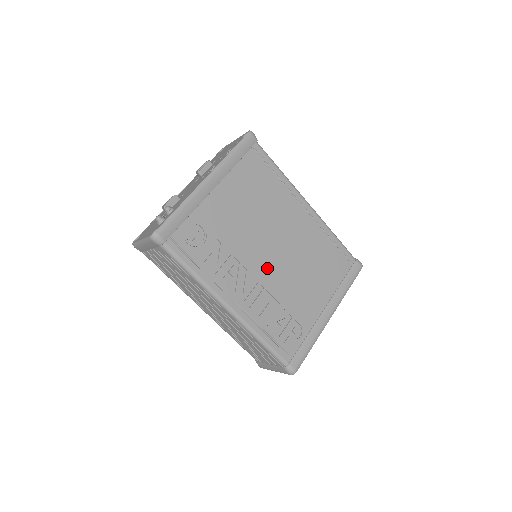
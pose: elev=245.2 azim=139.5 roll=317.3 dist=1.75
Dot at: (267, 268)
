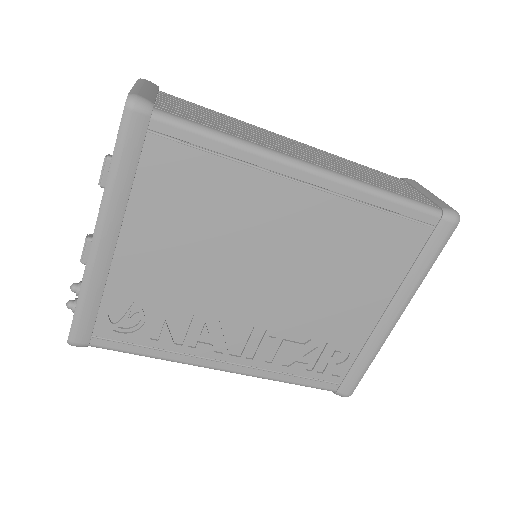
Dot at: (261, 305)
